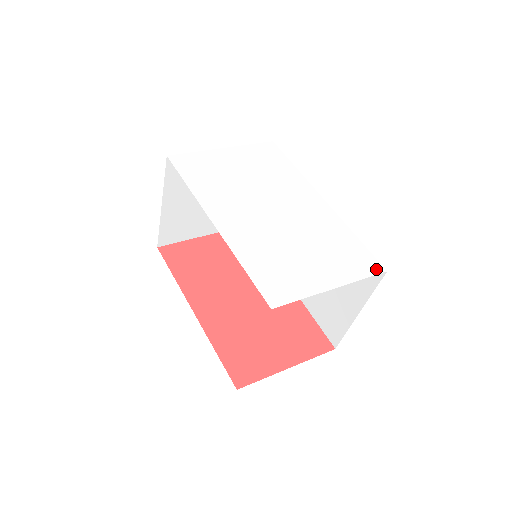
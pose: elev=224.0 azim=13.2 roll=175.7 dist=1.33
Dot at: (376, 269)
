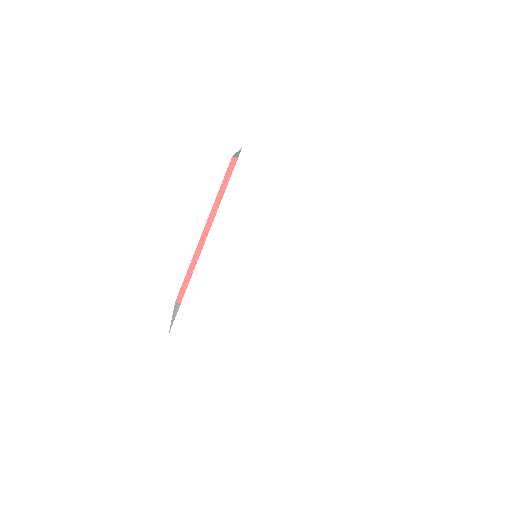
Dot at: (274, 369)
